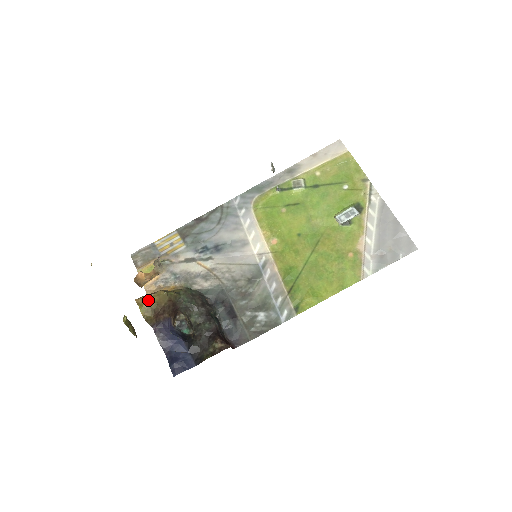
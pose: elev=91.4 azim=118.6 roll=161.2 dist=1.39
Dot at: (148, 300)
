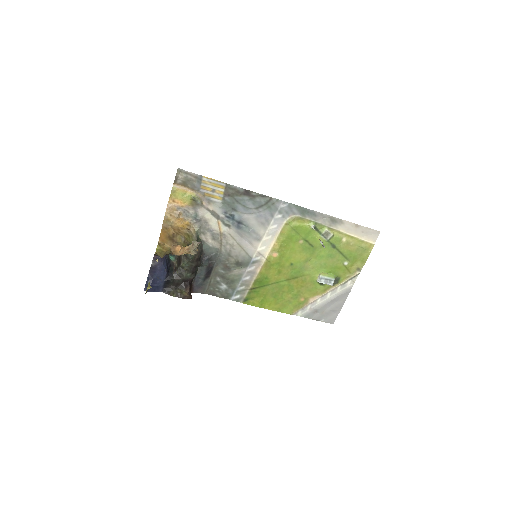
Dot at: (167, 249)
